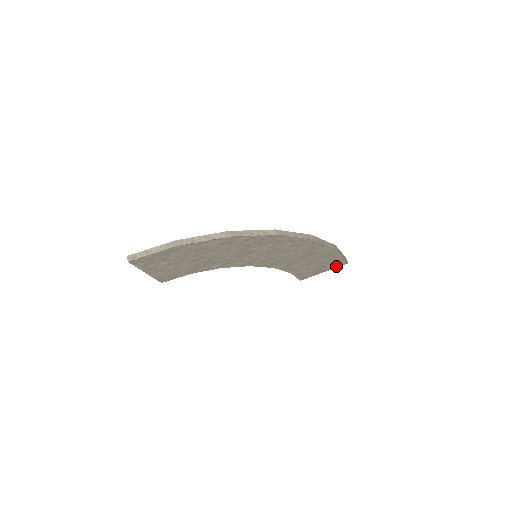
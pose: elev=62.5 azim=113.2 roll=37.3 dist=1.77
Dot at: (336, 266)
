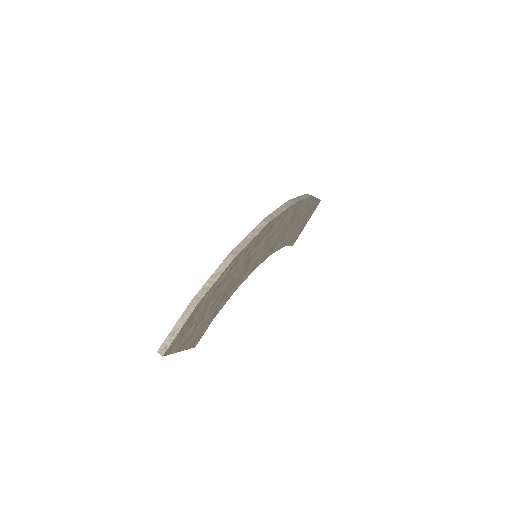
Dot at: (313, 211)
